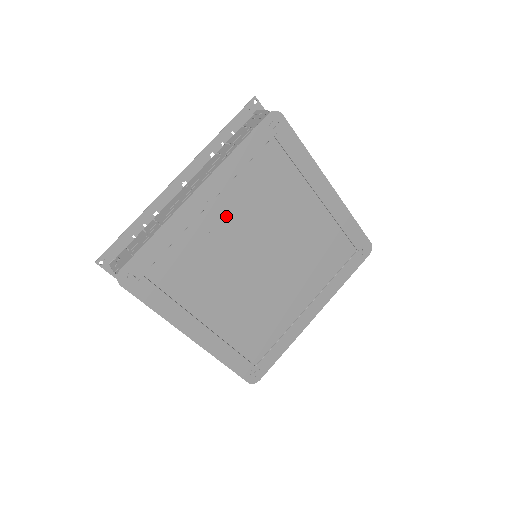
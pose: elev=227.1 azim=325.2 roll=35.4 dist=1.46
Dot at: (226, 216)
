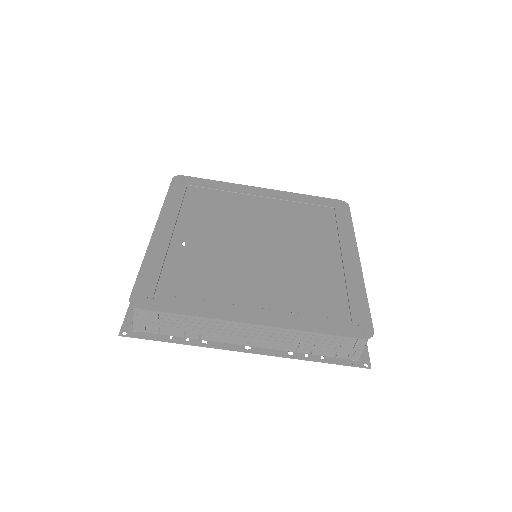
Dot at: (194, 233)
